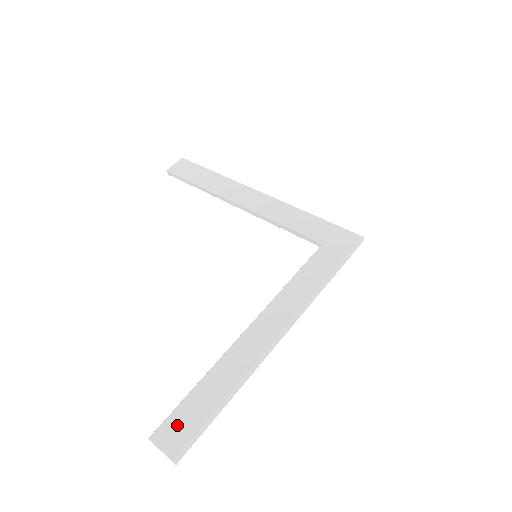
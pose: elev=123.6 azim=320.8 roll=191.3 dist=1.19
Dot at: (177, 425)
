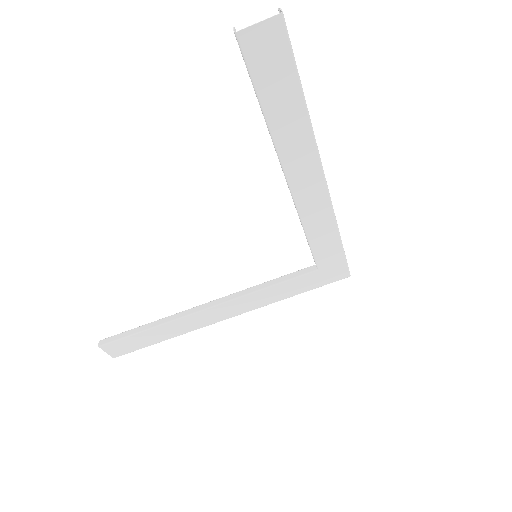
Dot at: (123, 346)
